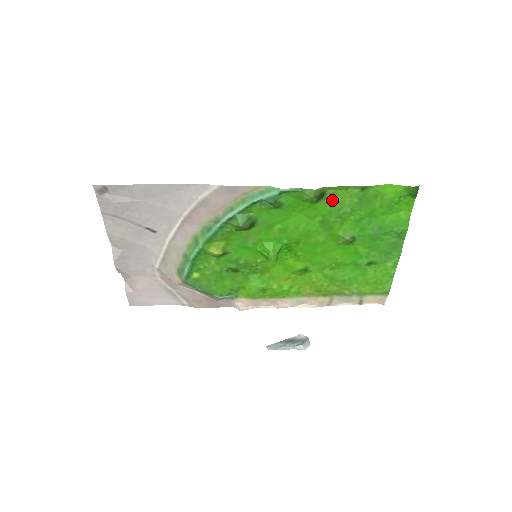
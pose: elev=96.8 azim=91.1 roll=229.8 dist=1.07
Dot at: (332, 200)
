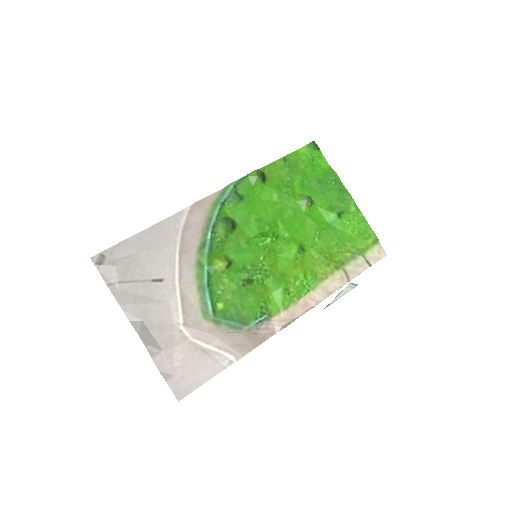
Dot at: (272, 177)
